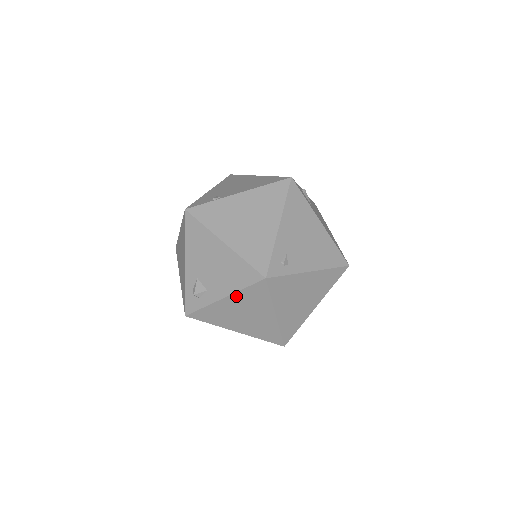
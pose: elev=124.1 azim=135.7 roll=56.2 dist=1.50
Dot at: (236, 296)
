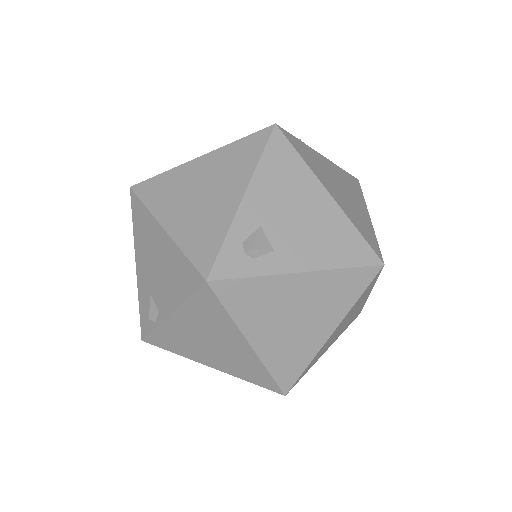
Dot at: (322, 276)
